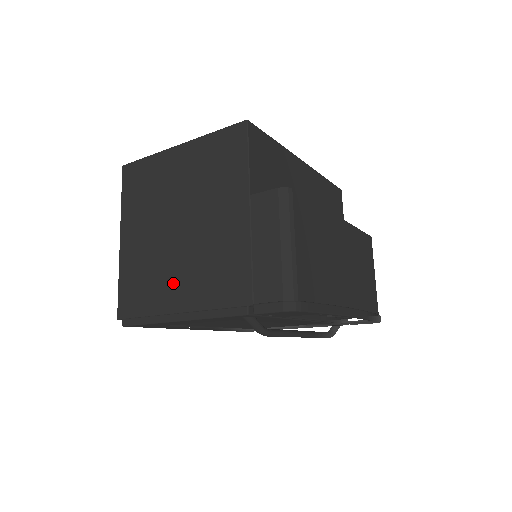
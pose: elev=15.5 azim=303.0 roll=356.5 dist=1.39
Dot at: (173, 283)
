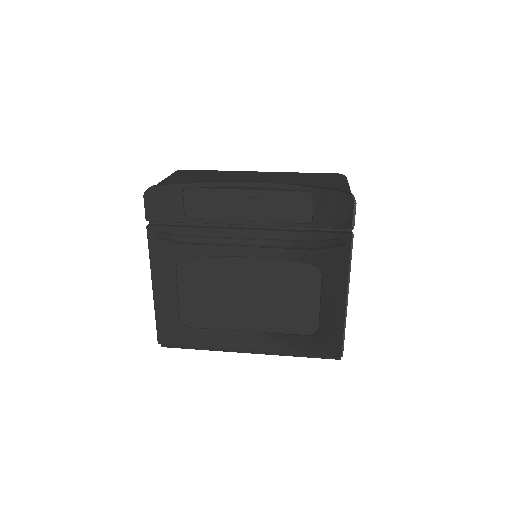
Dot at: occluded
